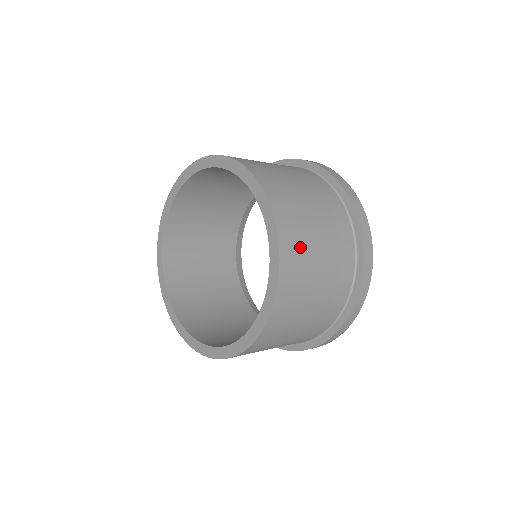
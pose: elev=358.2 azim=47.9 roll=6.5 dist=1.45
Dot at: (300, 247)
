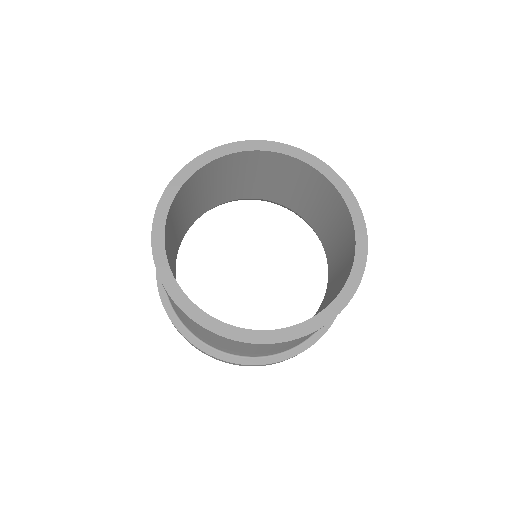
Dot at: occluded
